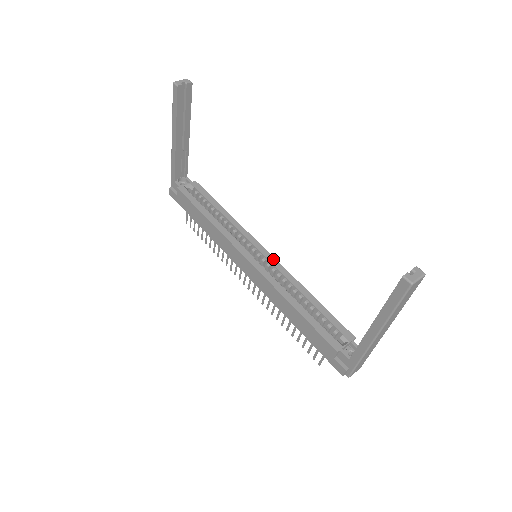
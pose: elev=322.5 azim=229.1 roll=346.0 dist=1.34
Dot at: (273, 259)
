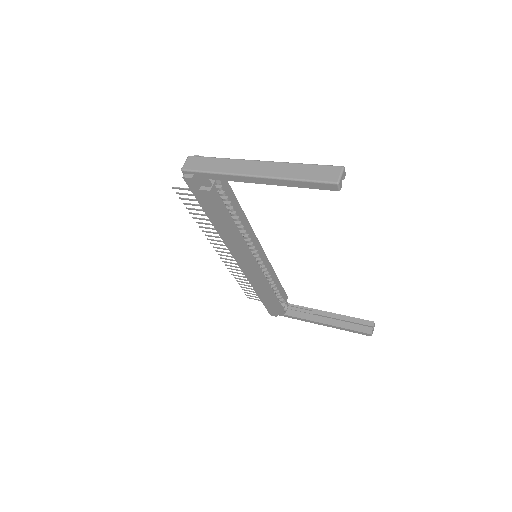
Dot at: (264, 254)
